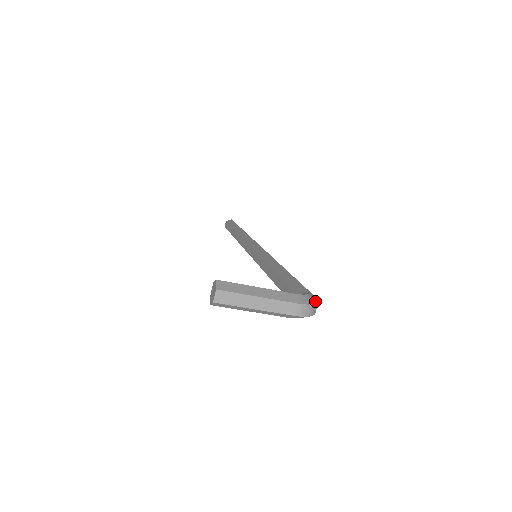
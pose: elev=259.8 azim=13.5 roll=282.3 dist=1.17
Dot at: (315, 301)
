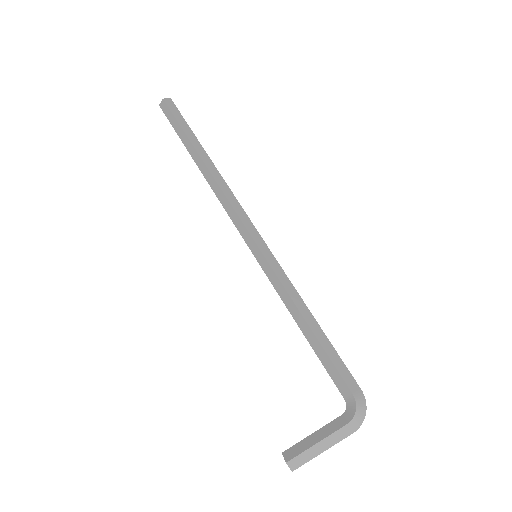
Dot at: (364, 409)
